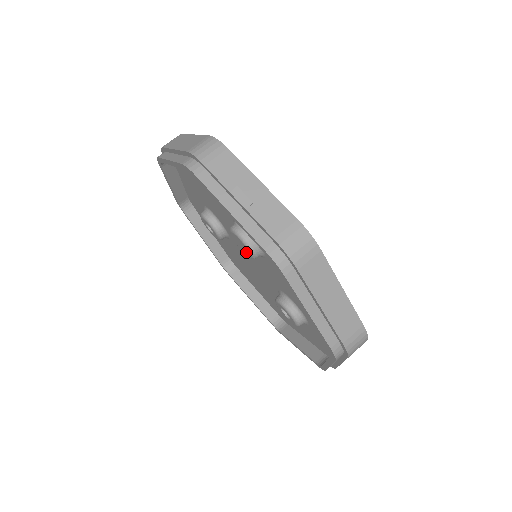
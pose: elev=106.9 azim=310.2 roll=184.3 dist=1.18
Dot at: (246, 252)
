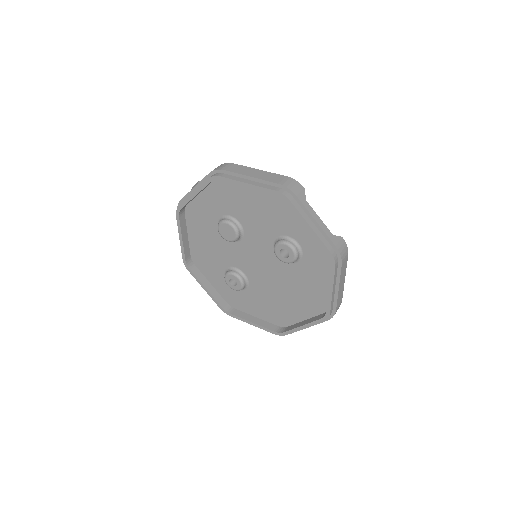
Dot at: (231, 232)
